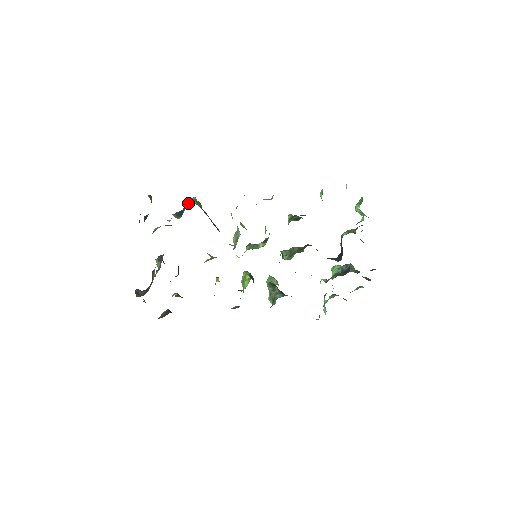
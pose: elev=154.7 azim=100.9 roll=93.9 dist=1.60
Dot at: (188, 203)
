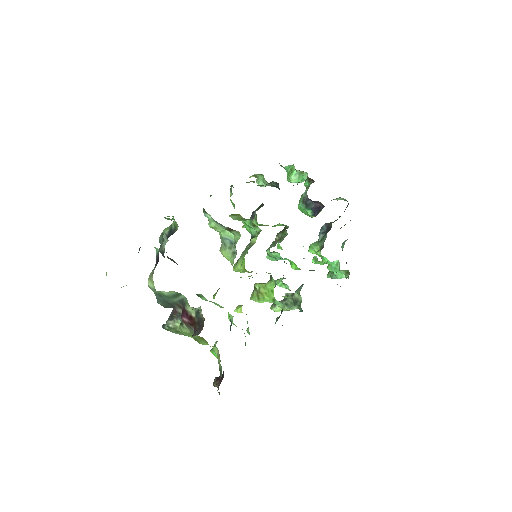
Dot at: (165, 230)
